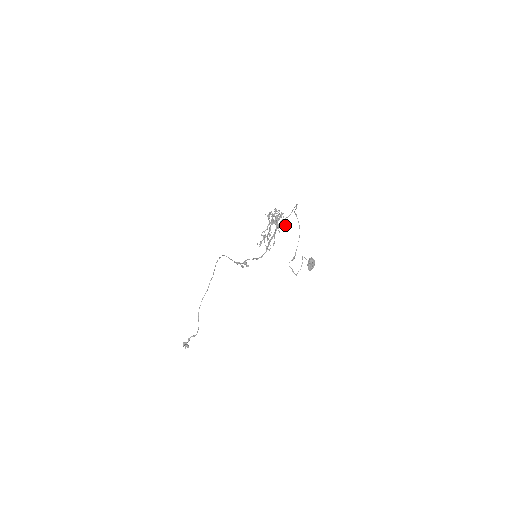
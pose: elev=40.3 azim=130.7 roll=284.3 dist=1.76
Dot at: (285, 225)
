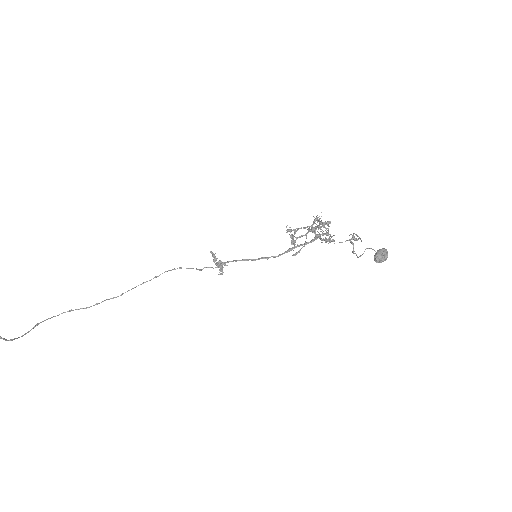
Dot at: (331, 240)
